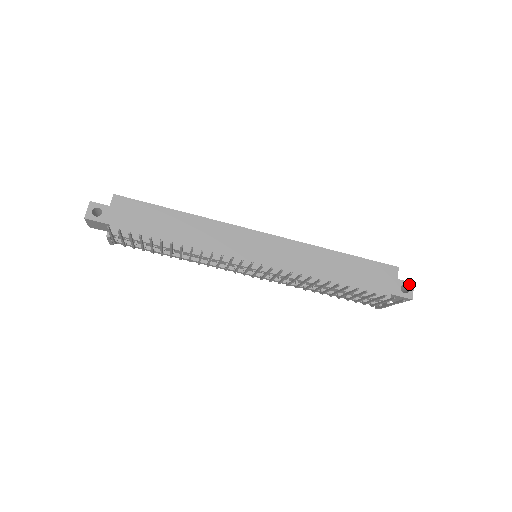
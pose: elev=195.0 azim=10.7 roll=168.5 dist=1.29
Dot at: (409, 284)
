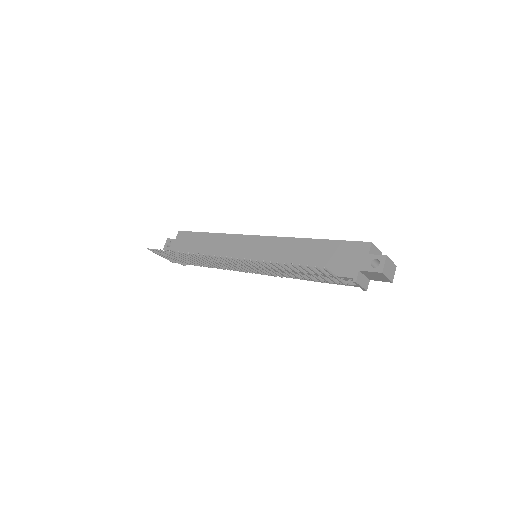
Dot at: (380, 257)
